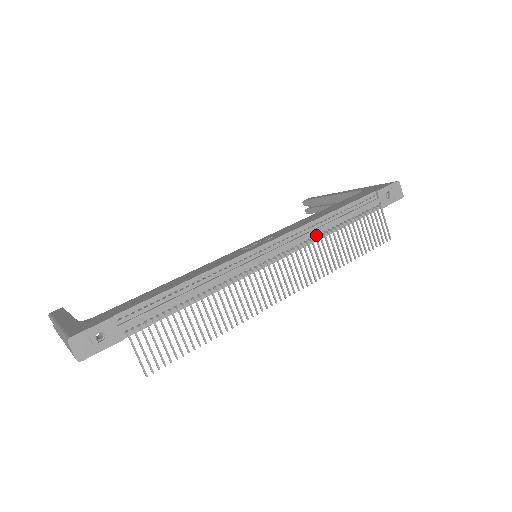
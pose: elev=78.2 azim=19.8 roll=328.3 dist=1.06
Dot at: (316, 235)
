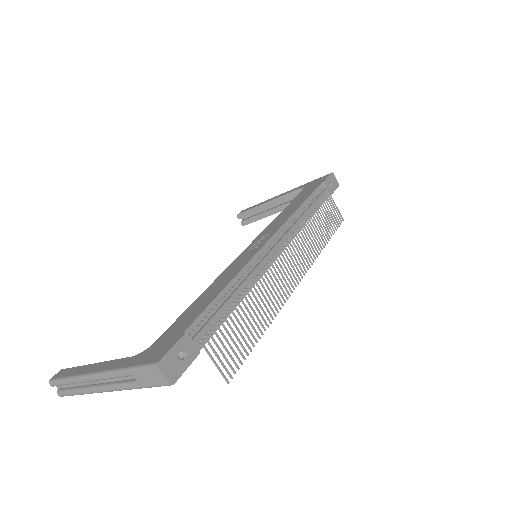
Dot at: (298, 226)
